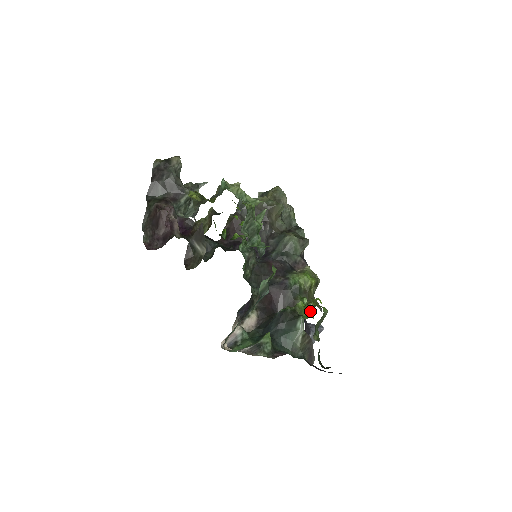
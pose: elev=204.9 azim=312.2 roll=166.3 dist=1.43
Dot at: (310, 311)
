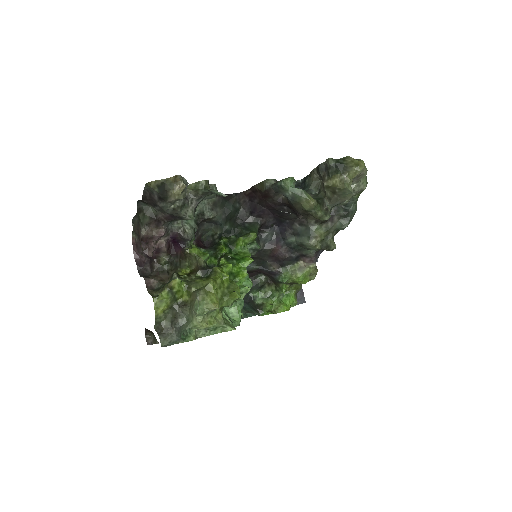
Dot at: occluded
